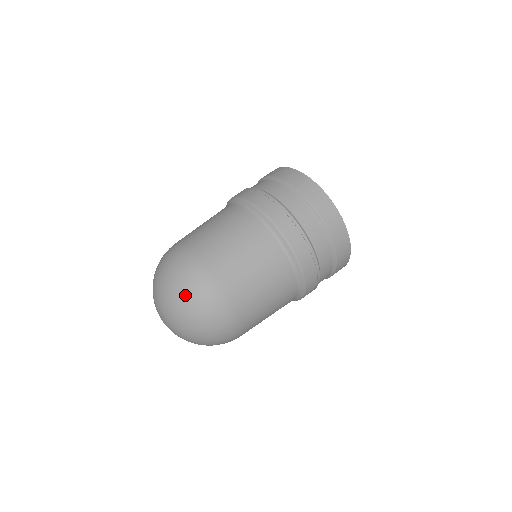
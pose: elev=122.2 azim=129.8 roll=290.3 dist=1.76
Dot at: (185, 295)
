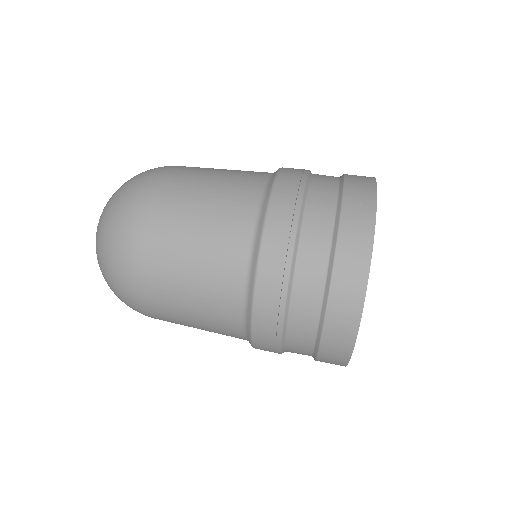
Dot at: (106, 267)
